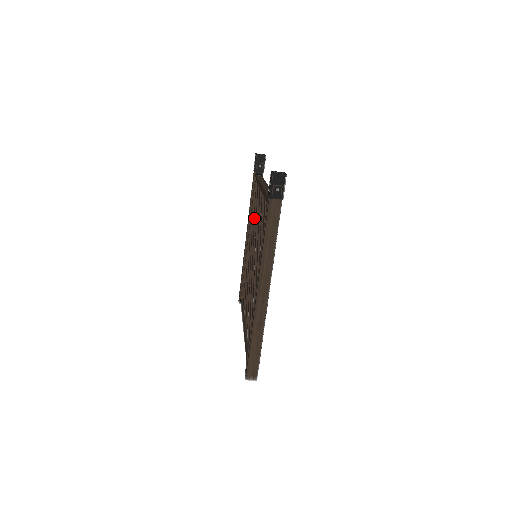
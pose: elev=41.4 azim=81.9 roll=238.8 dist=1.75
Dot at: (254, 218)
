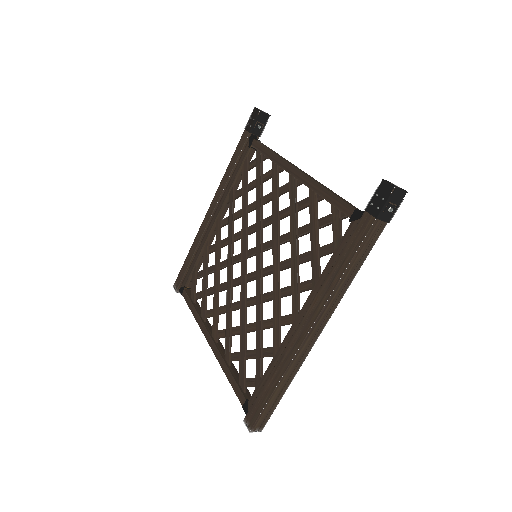
Dot at: (245, 198)
